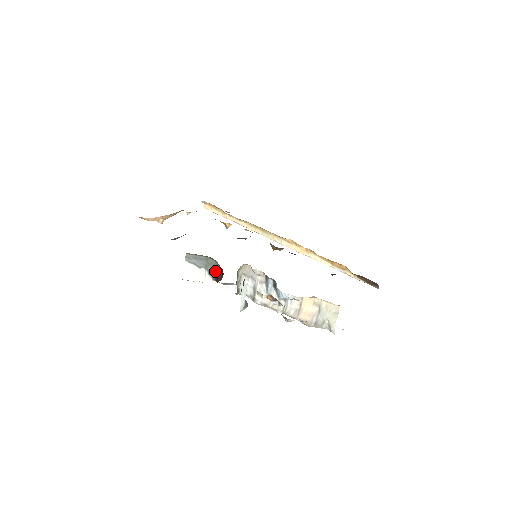
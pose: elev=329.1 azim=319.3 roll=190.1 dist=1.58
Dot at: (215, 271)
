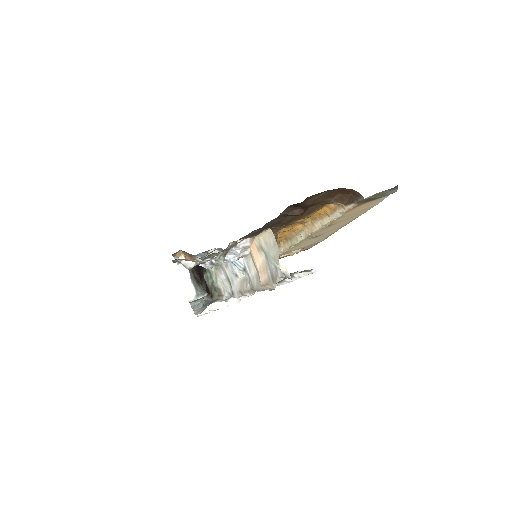
Dot at: occluded
